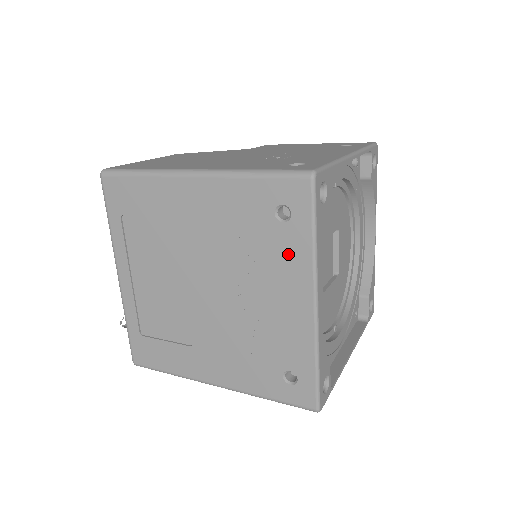
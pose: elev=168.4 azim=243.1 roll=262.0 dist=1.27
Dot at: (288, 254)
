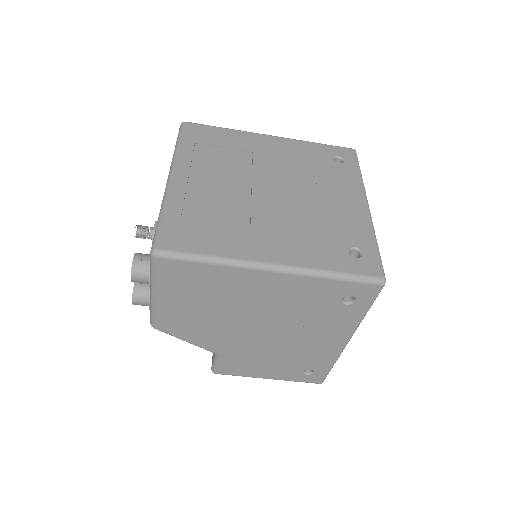
Dot at: (344, 177)
